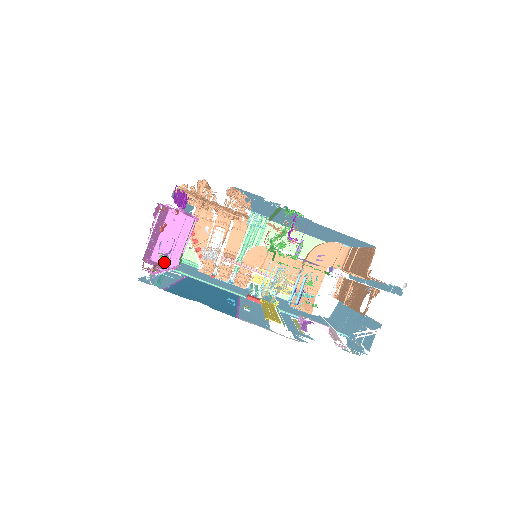
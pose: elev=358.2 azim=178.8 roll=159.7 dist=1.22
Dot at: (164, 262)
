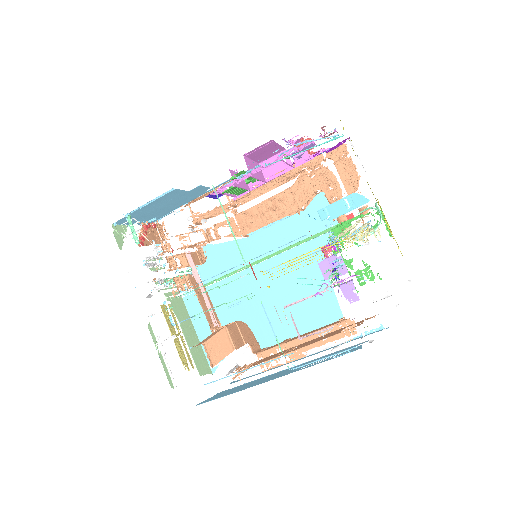
Dot at: occluded
